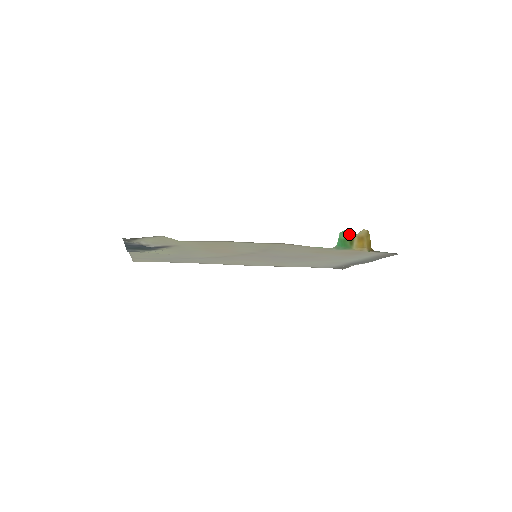
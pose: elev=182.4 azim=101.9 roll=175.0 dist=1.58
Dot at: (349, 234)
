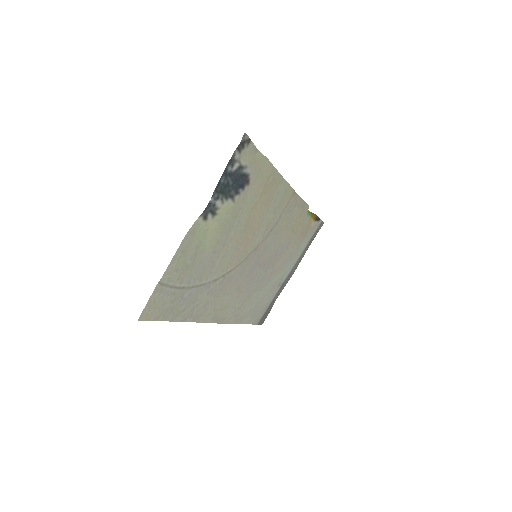
Dot at: occluded
